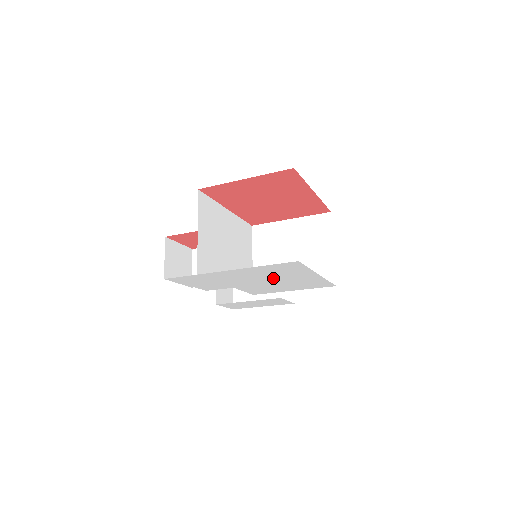
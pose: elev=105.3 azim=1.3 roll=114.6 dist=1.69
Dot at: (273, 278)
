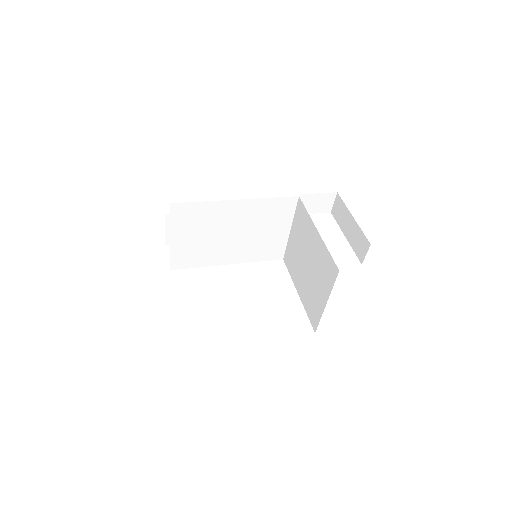
Dot at: occluded
